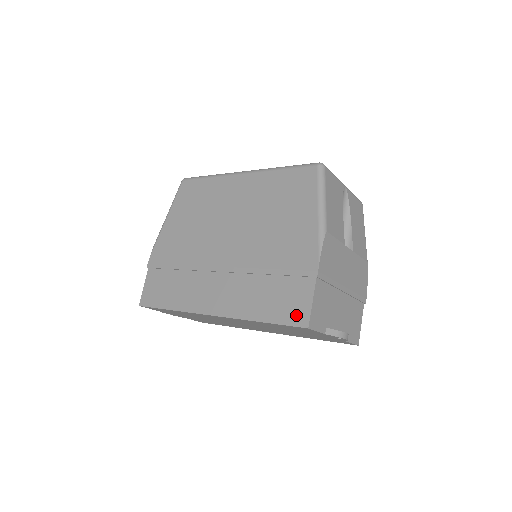
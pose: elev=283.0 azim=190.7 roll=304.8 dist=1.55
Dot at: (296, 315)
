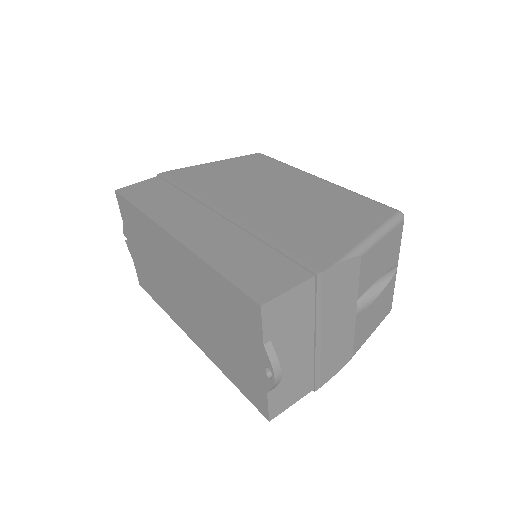
Dot at: (260, 288)
